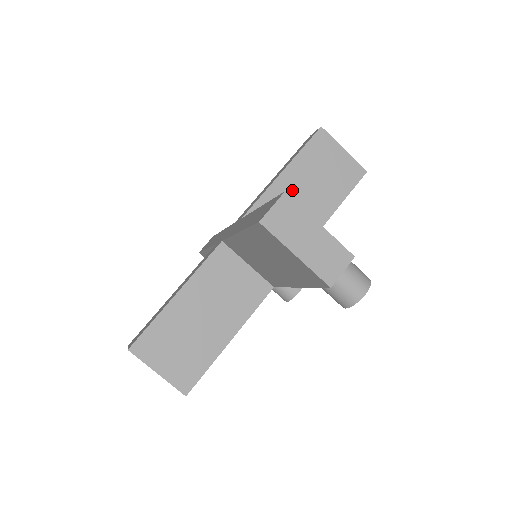
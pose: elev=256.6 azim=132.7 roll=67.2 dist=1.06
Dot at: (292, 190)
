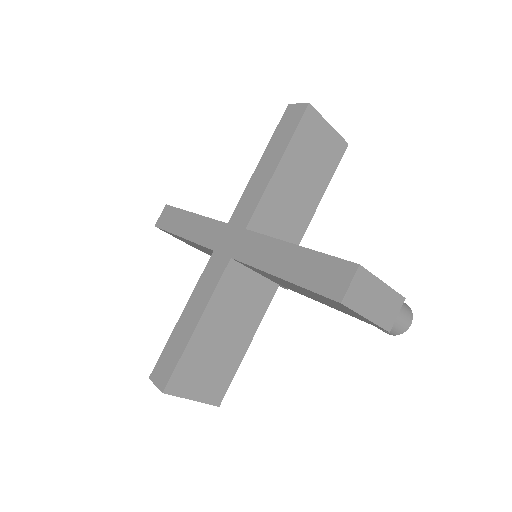
Dot at: (287, 183)
